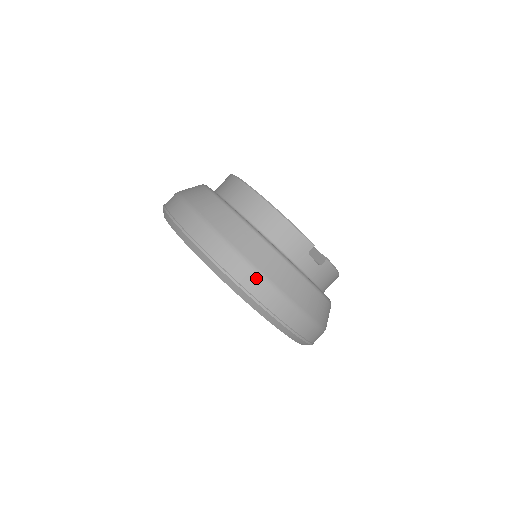
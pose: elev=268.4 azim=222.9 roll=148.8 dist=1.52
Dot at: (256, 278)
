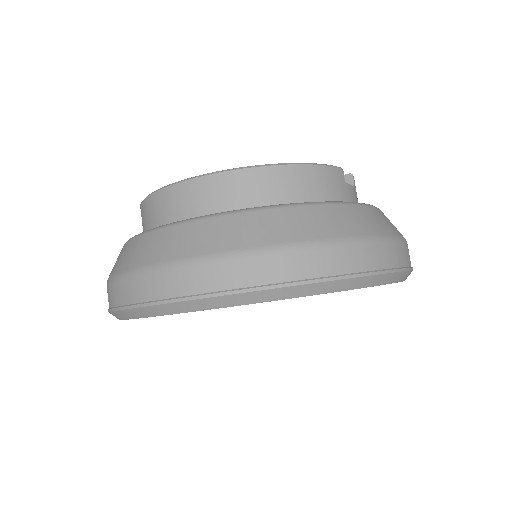
Dot at: (370, 248)
